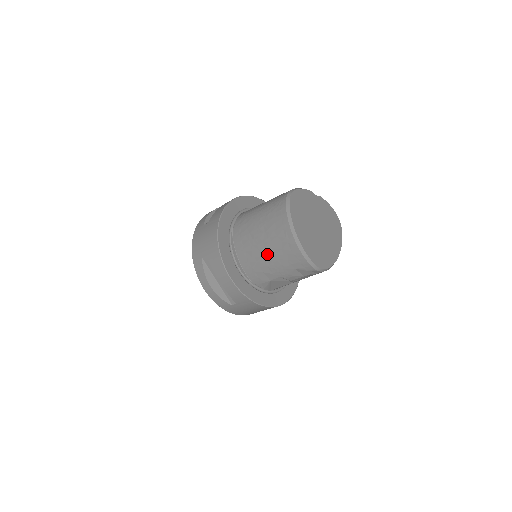
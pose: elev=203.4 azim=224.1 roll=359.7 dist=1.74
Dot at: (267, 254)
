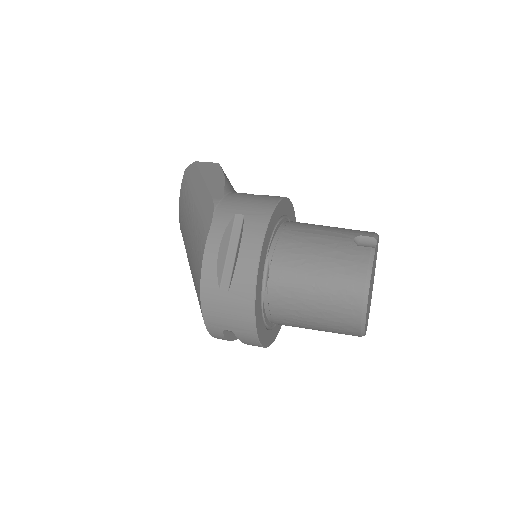
Dot at: (314, 328)
